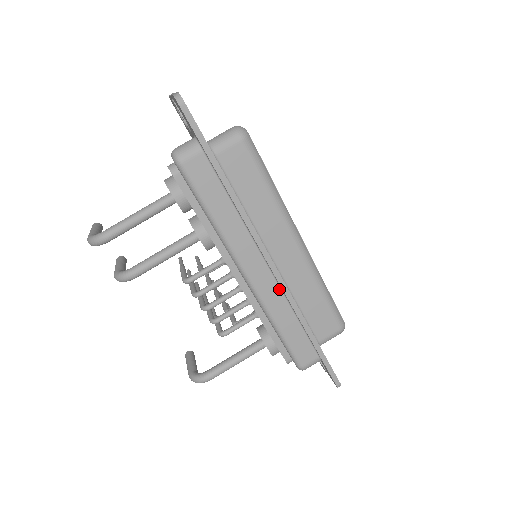
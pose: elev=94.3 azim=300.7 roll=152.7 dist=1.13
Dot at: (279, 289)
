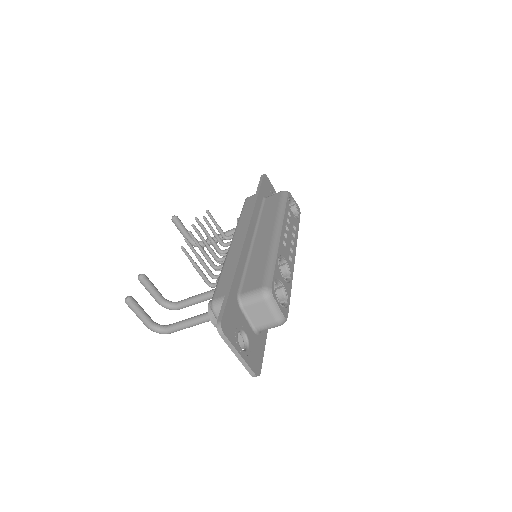
Dot at: occluded
